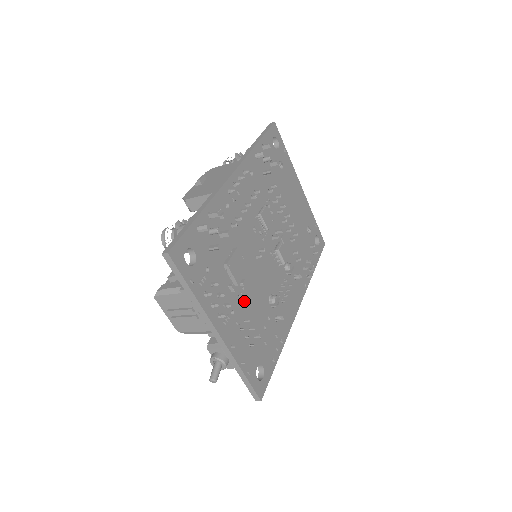
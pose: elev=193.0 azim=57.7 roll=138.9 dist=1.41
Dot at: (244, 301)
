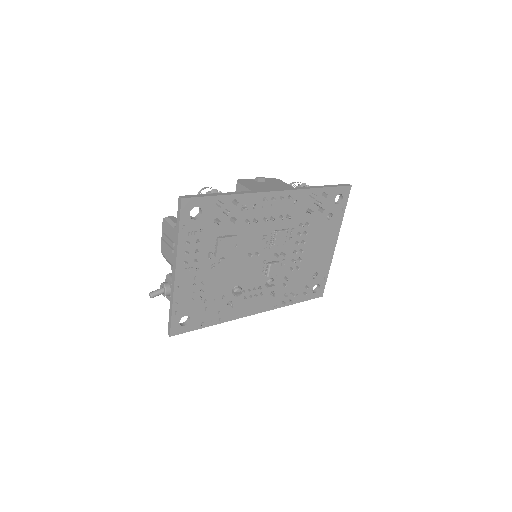
Dot at: (213, 271)
